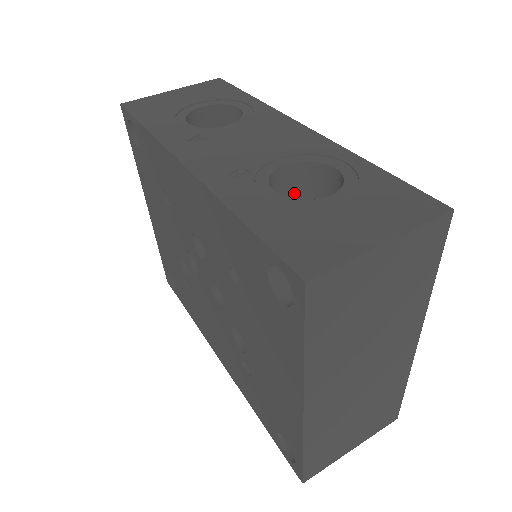
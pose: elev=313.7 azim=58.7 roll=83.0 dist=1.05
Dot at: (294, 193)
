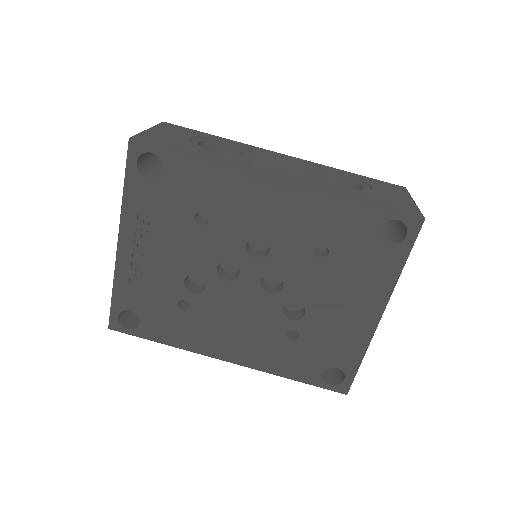
Dot at: occluded
